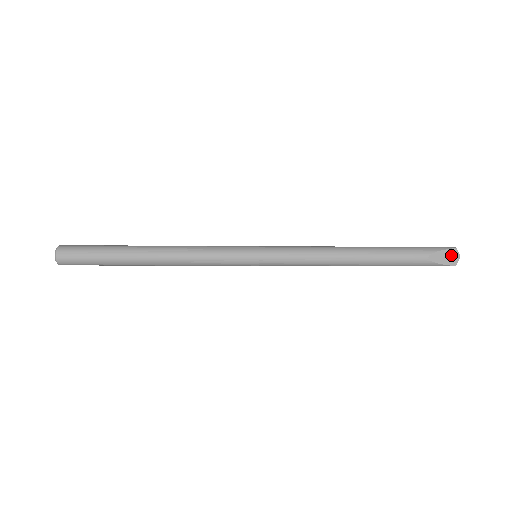
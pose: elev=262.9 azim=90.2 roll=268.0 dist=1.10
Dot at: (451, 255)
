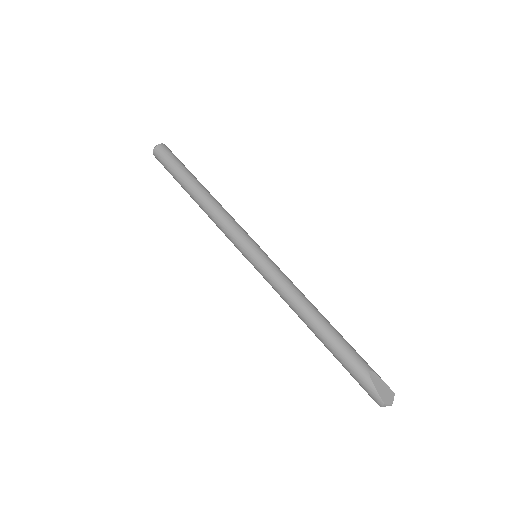
Dot at: (387, 392)
